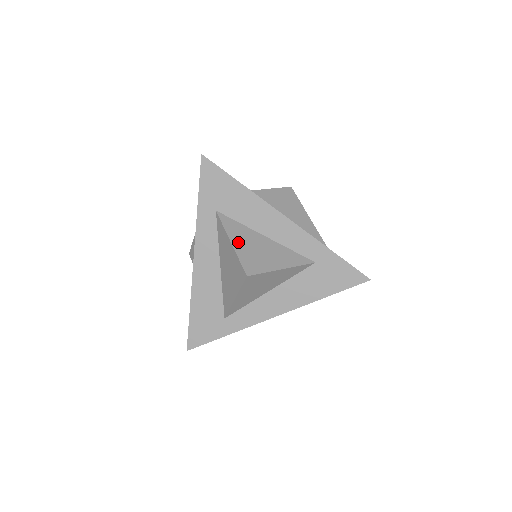
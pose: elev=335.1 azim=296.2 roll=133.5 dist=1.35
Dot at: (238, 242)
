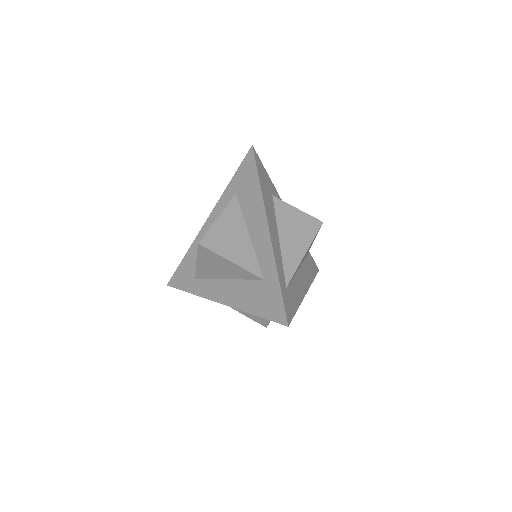
Dot at: (223, 221)
